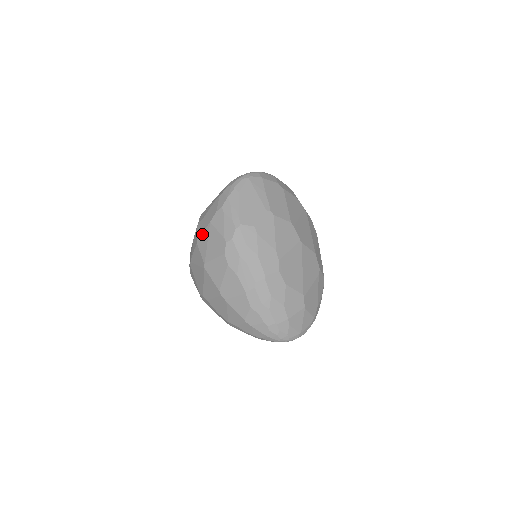
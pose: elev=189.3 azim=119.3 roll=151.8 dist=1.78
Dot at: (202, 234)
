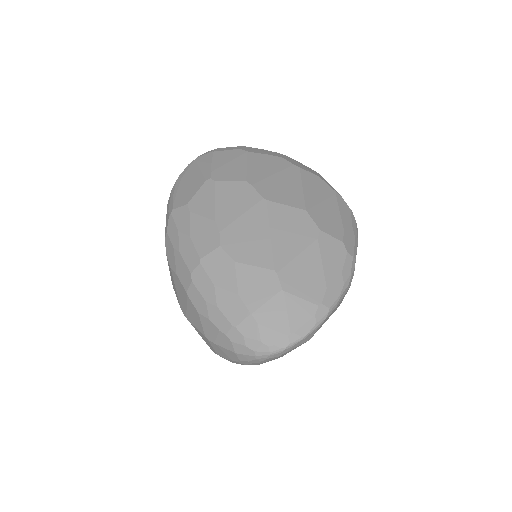
Dot at: occluded
